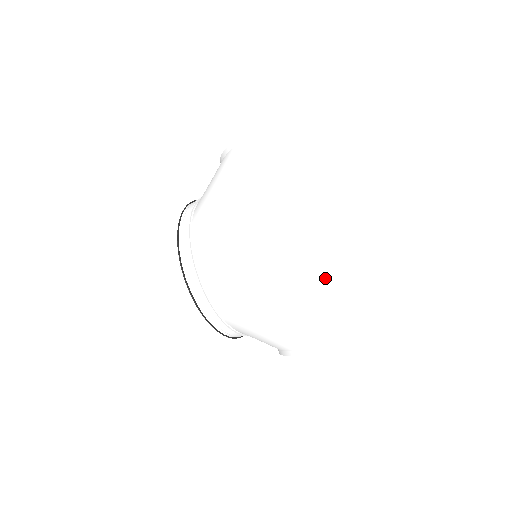
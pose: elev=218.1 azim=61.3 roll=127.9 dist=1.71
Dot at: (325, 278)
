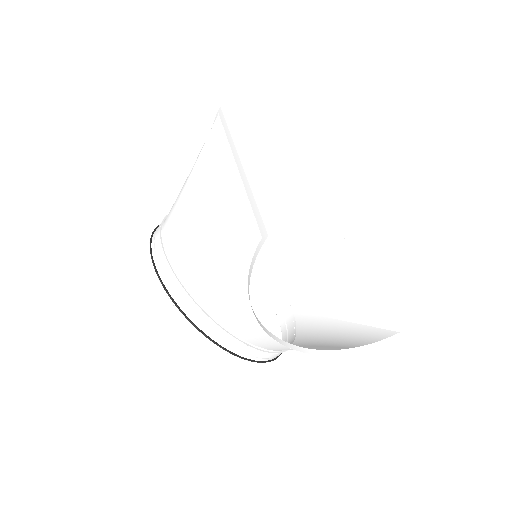
Dot at: (365, 295)
